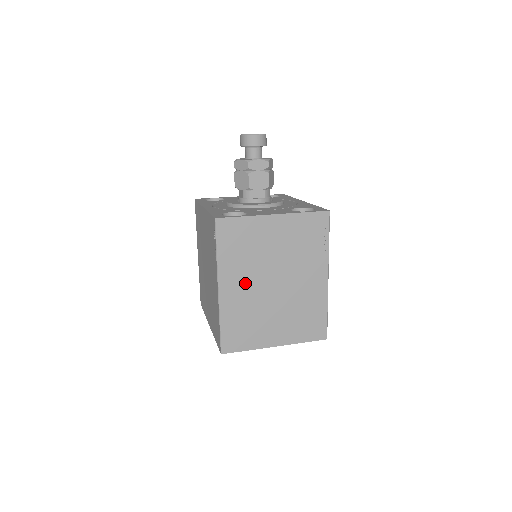
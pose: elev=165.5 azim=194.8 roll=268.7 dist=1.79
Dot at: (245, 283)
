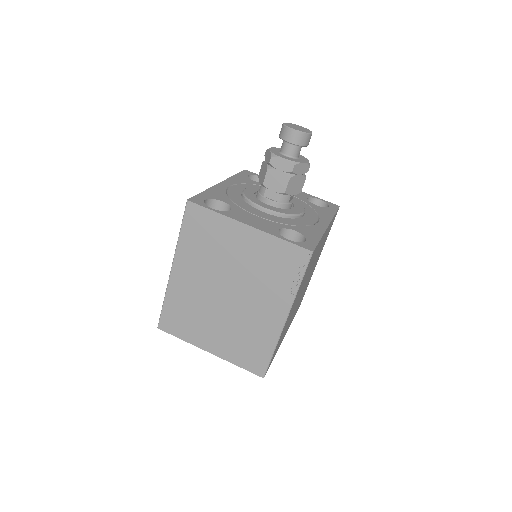
Dot at: (198, 277)
